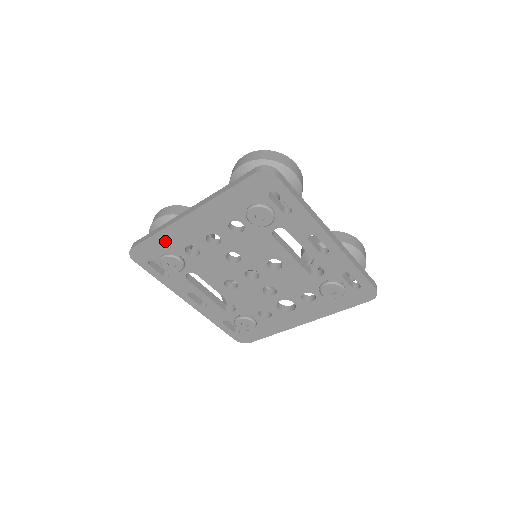
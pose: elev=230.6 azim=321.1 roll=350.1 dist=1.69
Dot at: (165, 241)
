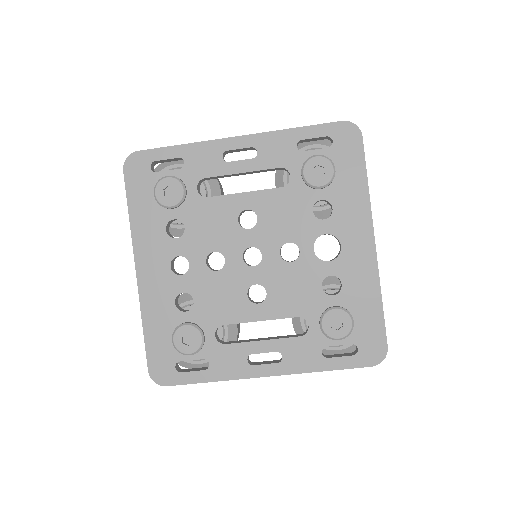
Dot at: (157, 323)
